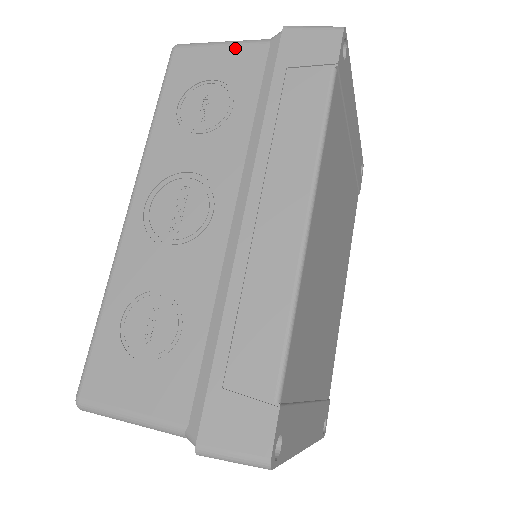
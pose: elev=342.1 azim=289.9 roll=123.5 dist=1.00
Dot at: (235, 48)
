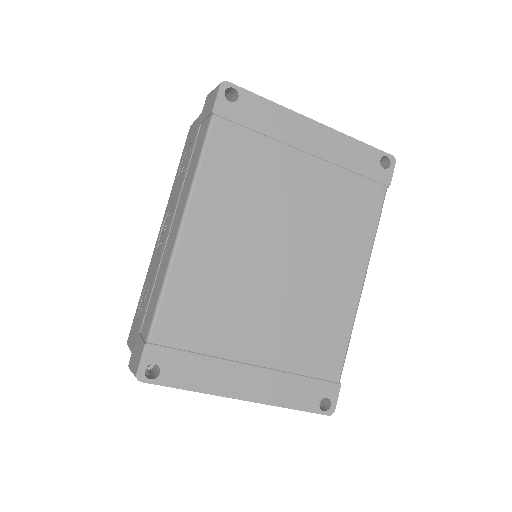
Dot at: (199, 118)
